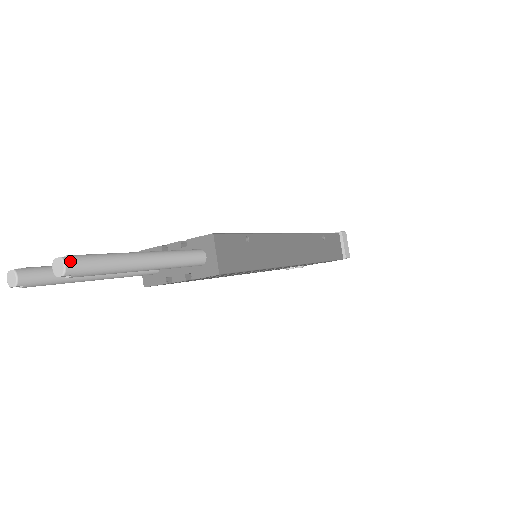
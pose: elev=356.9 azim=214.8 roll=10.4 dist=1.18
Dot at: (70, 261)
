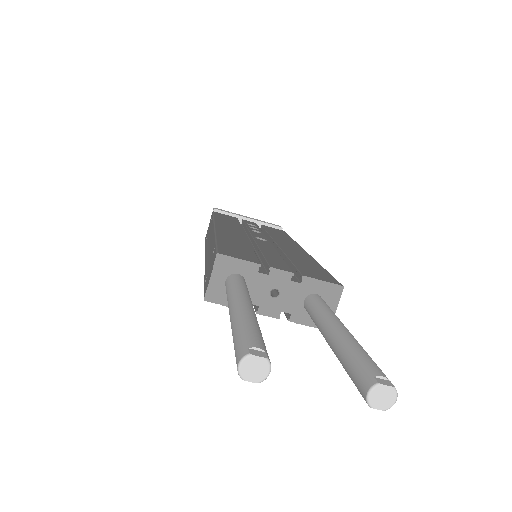
Dot at: (394, 390)
